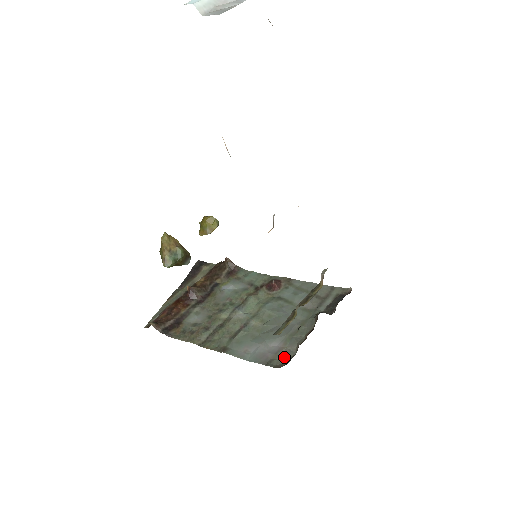
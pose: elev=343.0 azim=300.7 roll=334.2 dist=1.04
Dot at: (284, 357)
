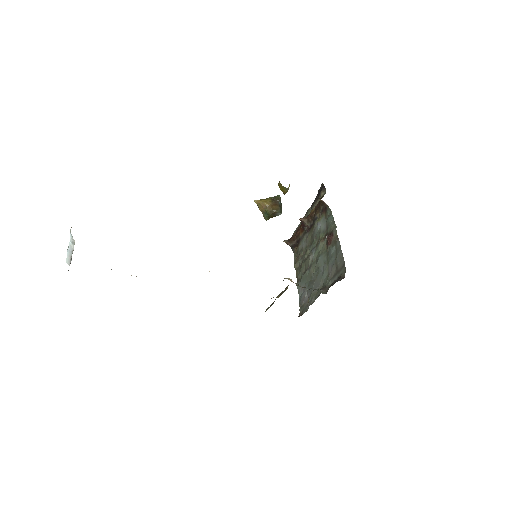
Dot at: (305, 309)
